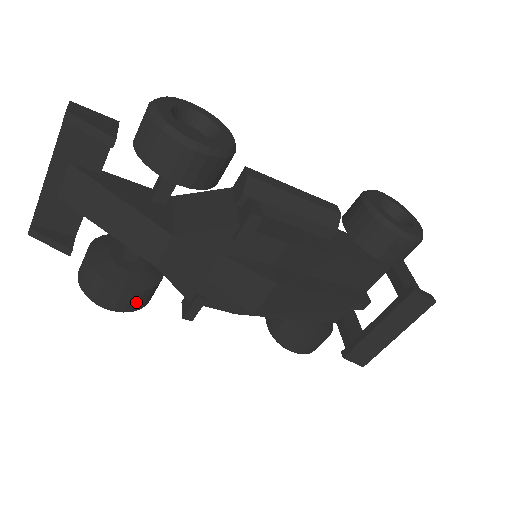
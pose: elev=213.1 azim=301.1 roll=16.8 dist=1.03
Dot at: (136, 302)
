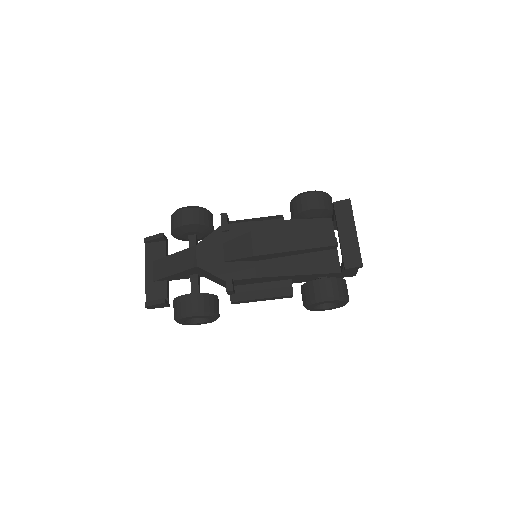
Dot at: (202, 303)
